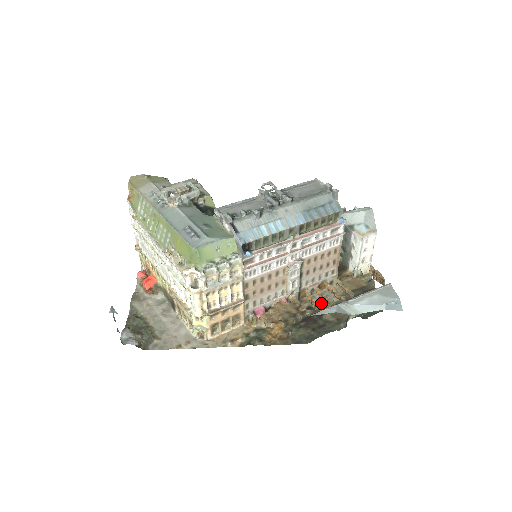
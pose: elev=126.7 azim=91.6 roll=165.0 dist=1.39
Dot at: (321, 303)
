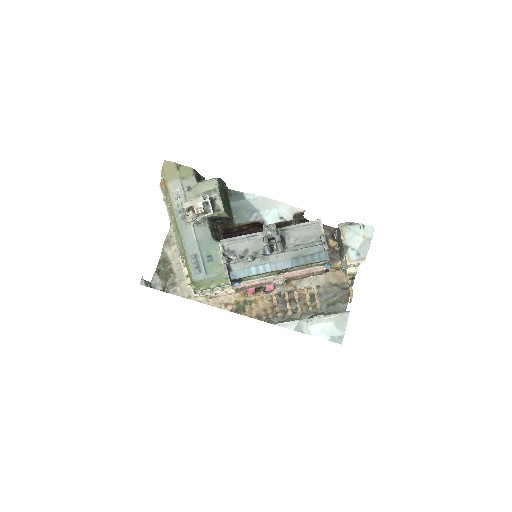
Dot at: (302, 290)
